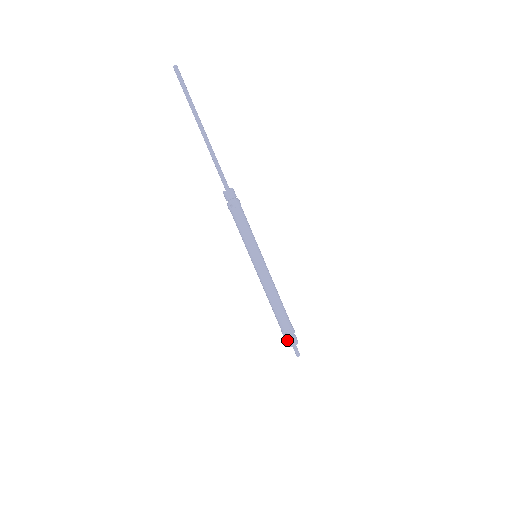
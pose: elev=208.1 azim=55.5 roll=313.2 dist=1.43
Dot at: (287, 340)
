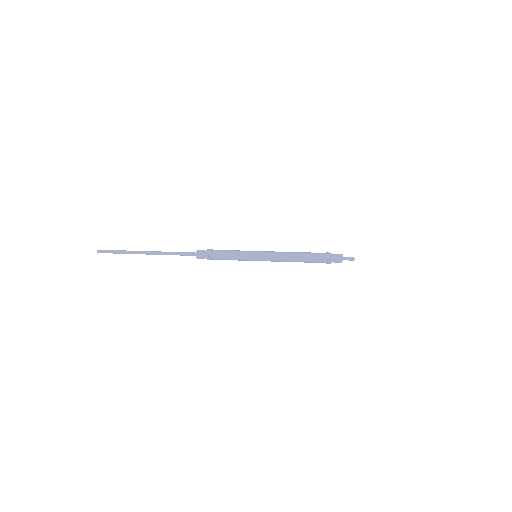
Dot at: (335, 261)
